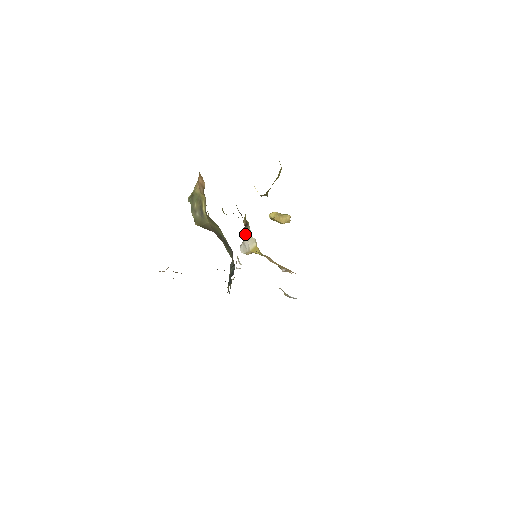
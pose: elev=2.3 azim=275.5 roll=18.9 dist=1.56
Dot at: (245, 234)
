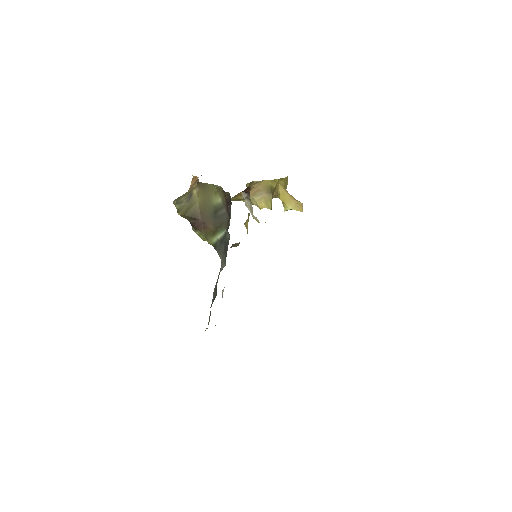
Dot at: (247, 201)
